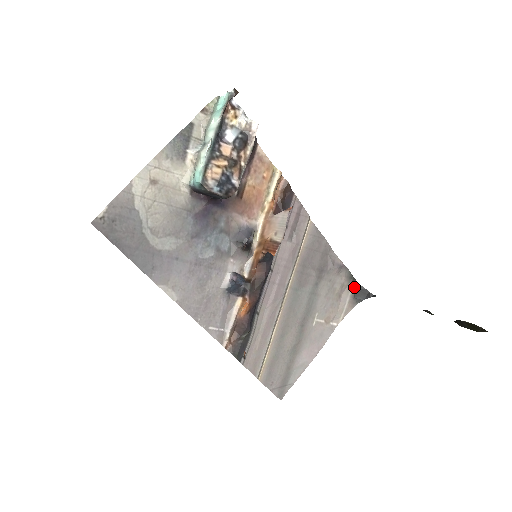
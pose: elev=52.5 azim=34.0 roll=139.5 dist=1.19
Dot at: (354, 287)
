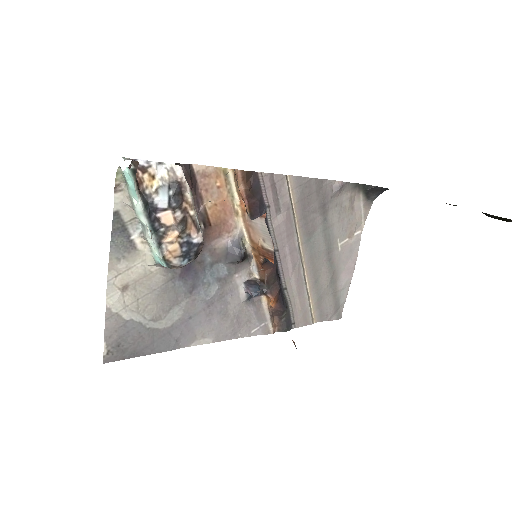
Dot at: (363, 191)
